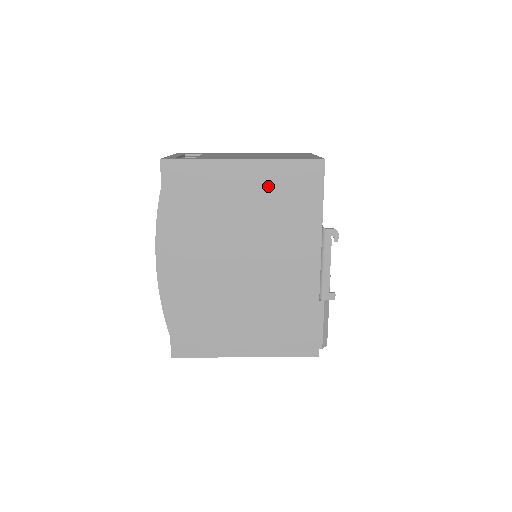
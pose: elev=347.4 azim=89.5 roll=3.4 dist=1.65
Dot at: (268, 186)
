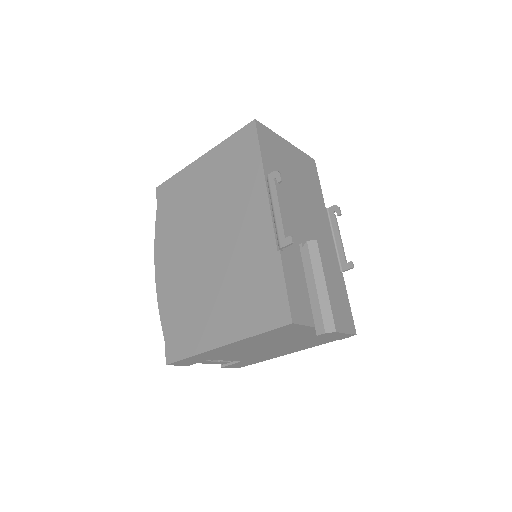
Dot at: (219, 166)
